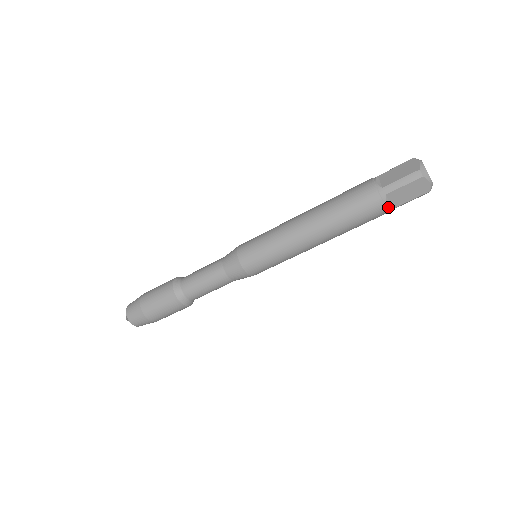
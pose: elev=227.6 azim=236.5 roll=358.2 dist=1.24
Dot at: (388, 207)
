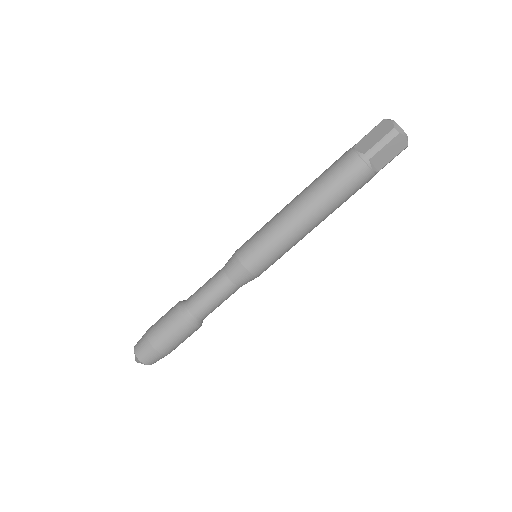
Dot at: (374, 171)
